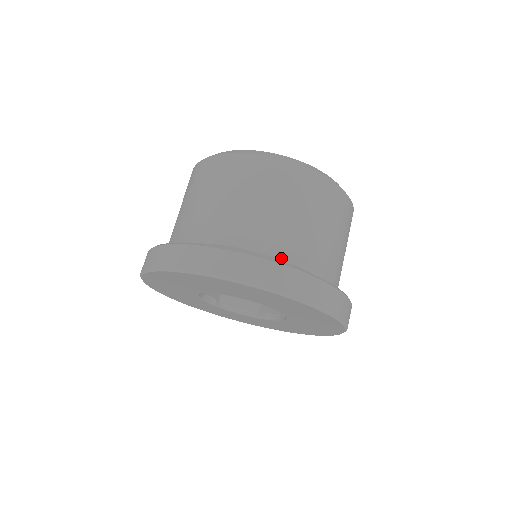
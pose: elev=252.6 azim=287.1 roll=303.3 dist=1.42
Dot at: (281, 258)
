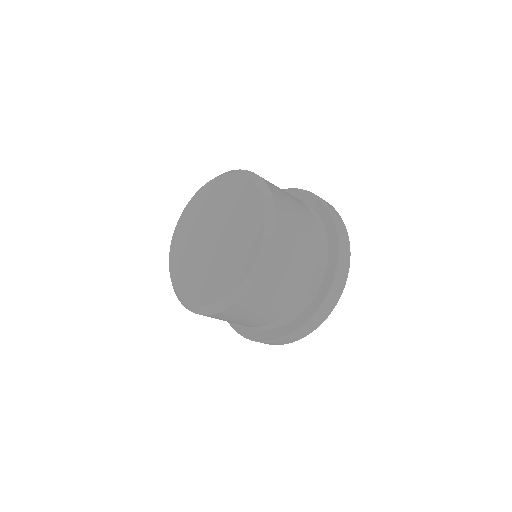
Dot at: occluded
